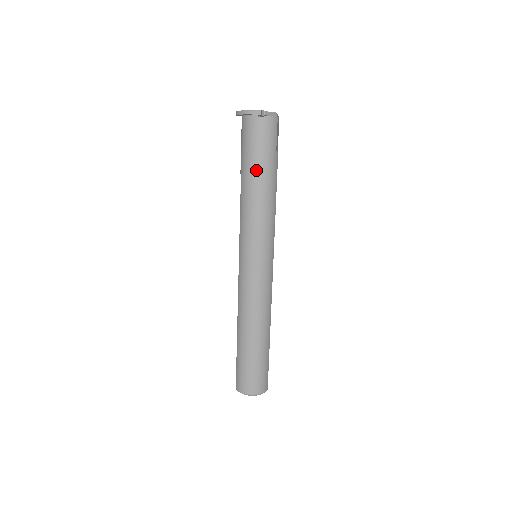
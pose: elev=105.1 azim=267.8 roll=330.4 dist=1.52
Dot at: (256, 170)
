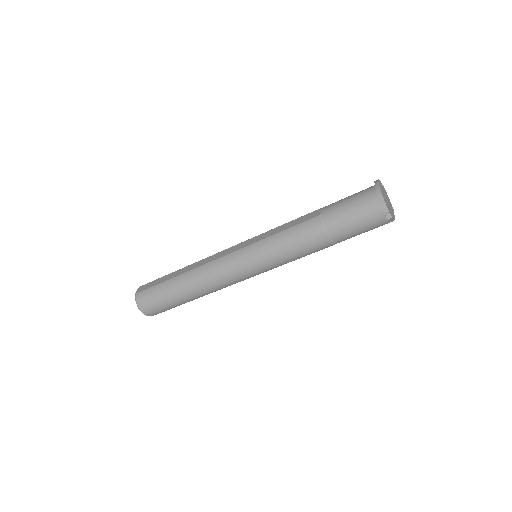
Dot at: (333, 231)
